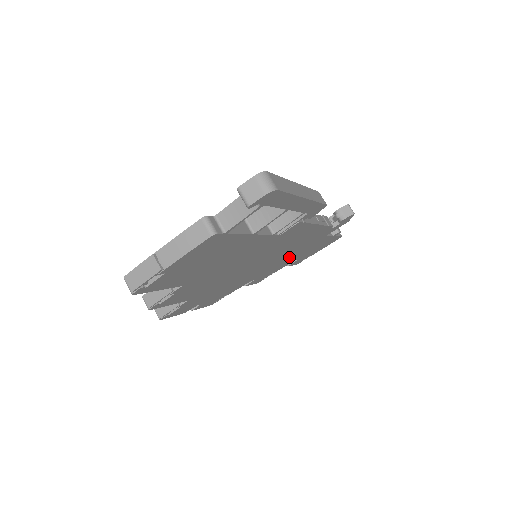
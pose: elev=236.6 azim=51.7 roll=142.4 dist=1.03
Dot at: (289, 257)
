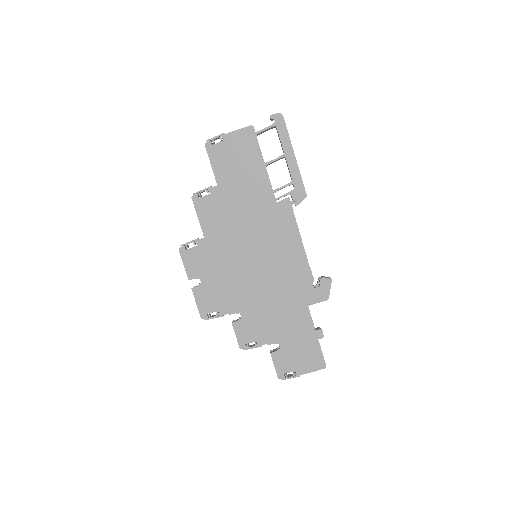
Dot at: (275, 307)
